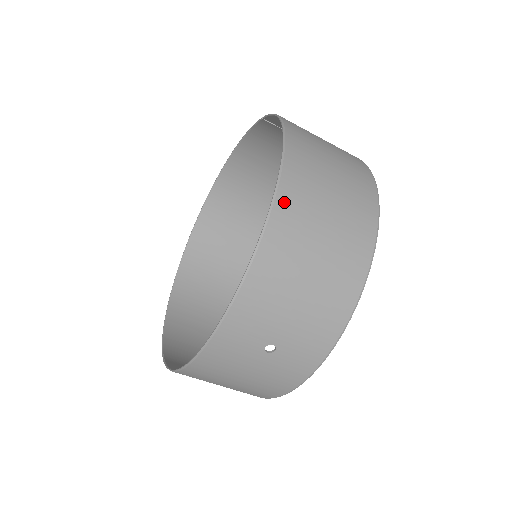
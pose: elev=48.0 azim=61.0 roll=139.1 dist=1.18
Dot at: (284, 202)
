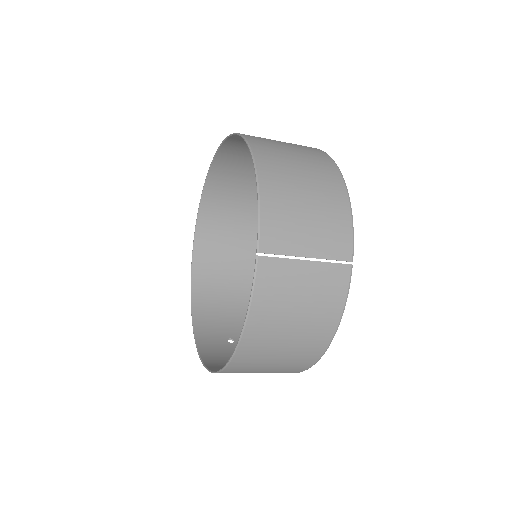
Dot at: occluded
